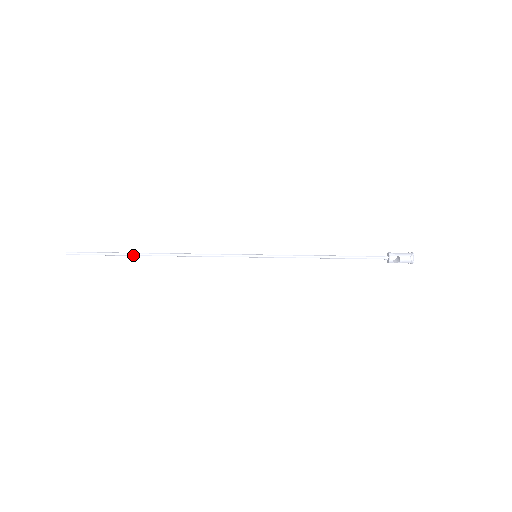
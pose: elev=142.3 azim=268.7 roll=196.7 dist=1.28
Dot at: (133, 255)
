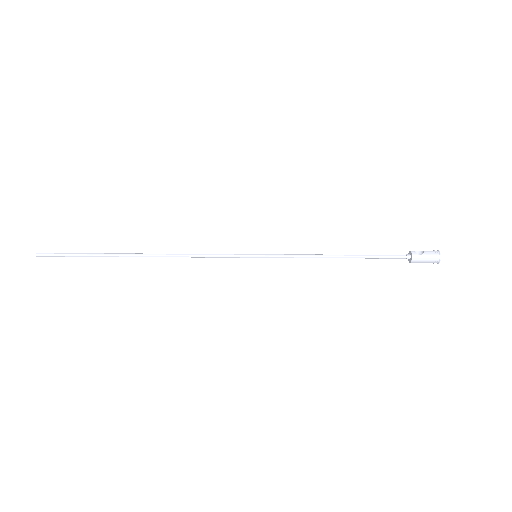
Dot at: (113, 254)
